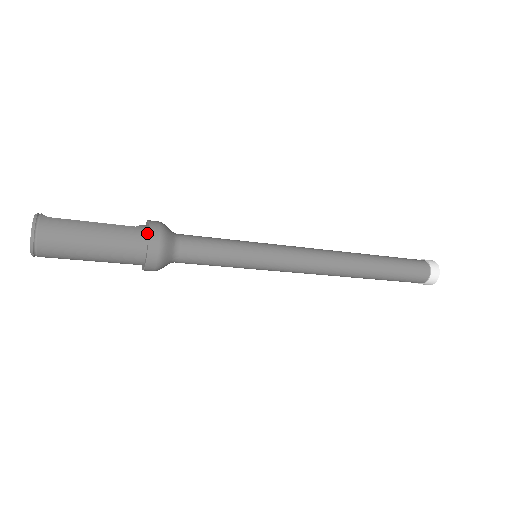
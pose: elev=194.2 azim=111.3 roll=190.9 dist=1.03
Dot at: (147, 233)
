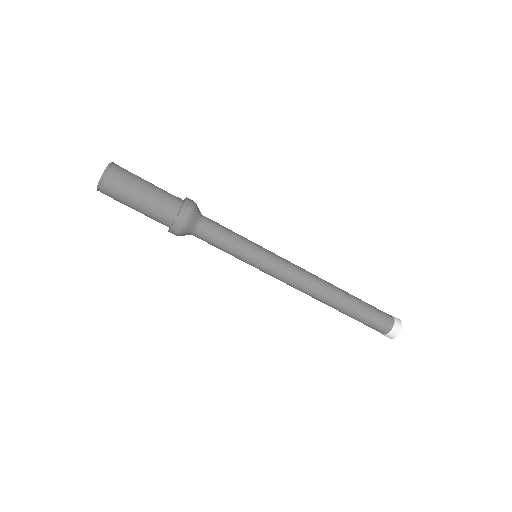
Dot at: (183, 203)
